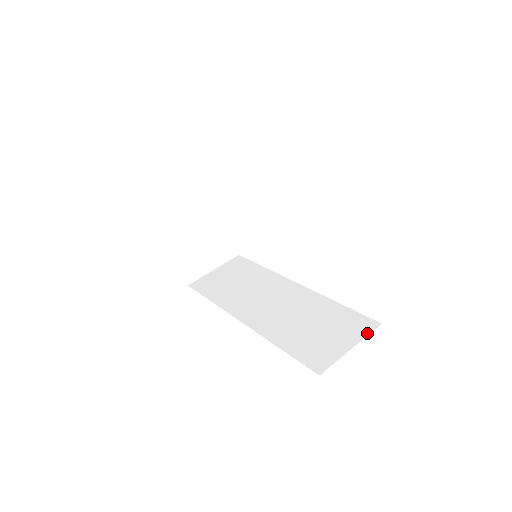
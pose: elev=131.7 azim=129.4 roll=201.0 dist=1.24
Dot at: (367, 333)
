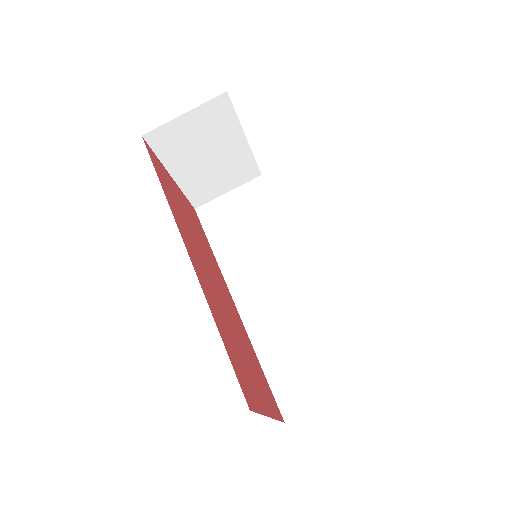
Dot at: (352, 387)
